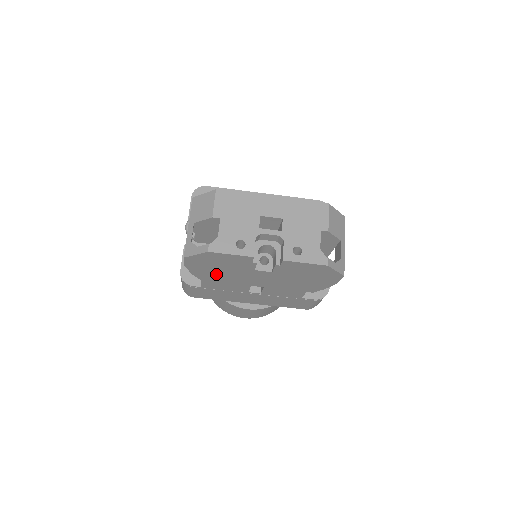
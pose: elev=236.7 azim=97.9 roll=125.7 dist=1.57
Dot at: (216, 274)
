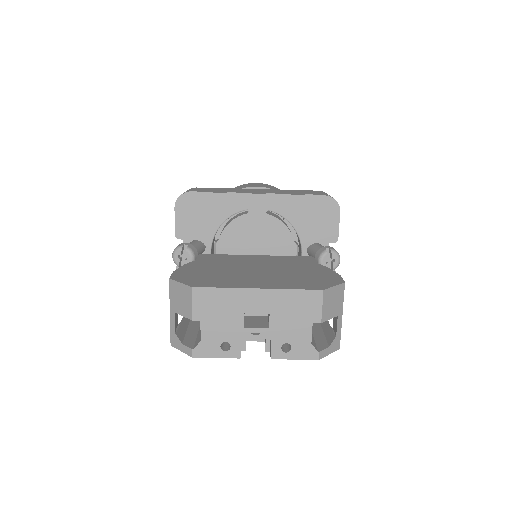
Dot at: occluded
